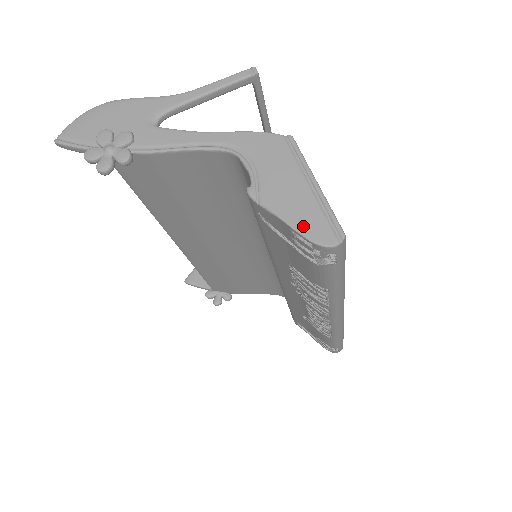
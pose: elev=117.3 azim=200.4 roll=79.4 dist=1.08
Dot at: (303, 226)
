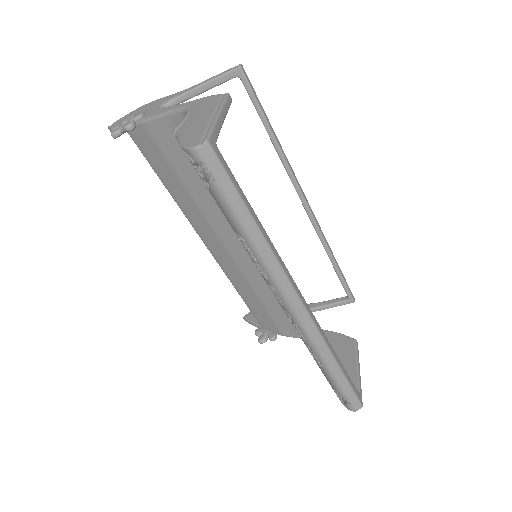
Dot at: (186, 140)
